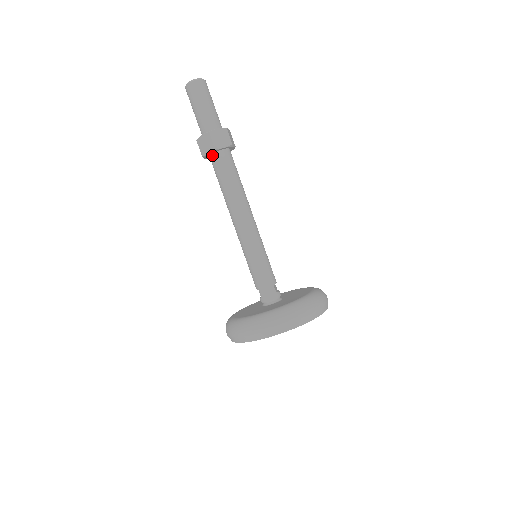
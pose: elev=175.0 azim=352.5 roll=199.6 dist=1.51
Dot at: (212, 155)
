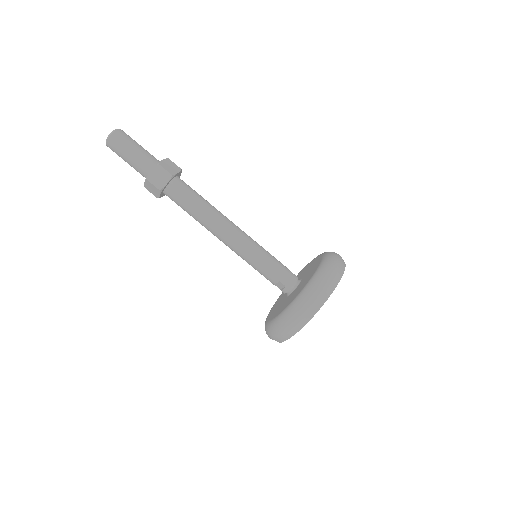
Dot at: (168, 186)
